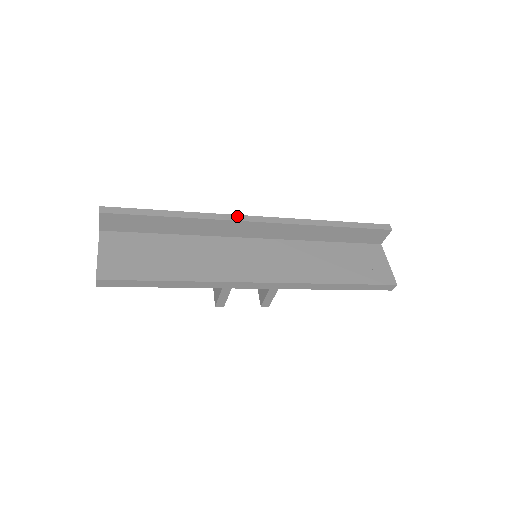
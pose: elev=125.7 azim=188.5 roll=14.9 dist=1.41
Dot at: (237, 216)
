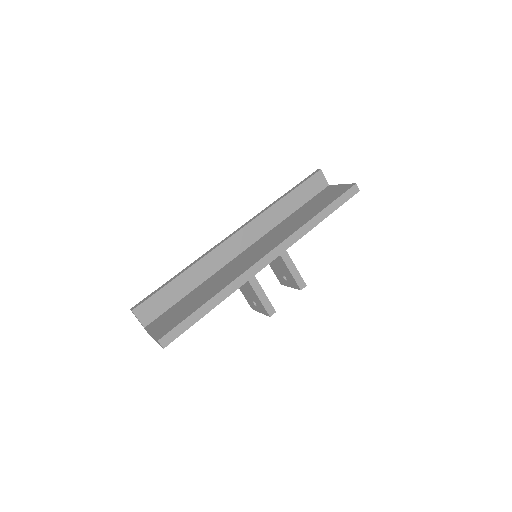
Dot at: (218, 244)
